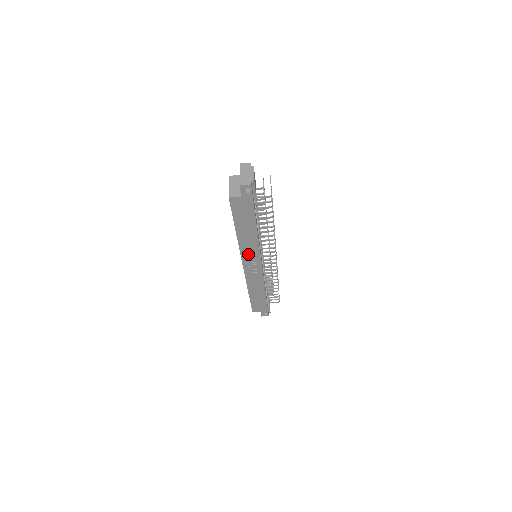
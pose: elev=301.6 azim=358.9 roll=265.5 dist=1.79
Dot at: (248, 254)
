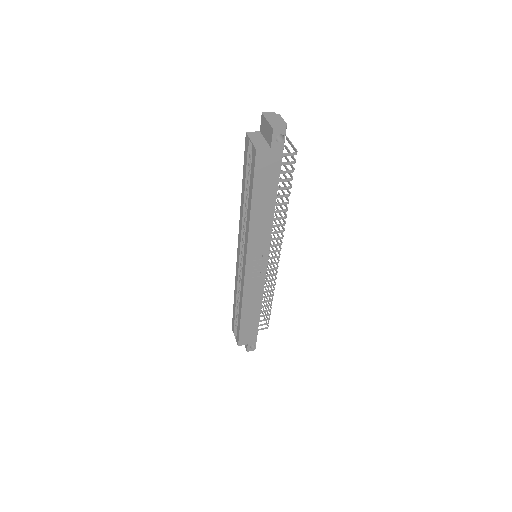
Dot at: (256, 246)
